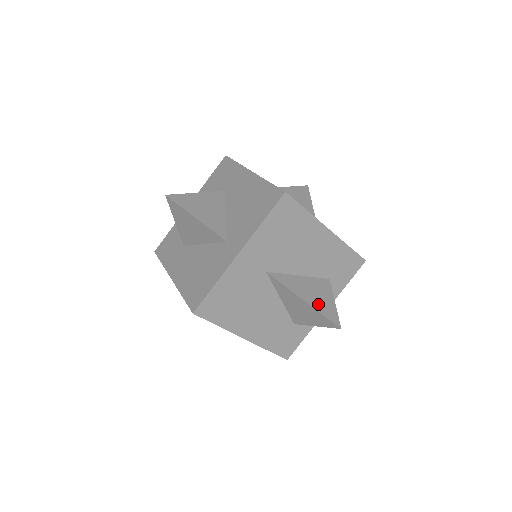
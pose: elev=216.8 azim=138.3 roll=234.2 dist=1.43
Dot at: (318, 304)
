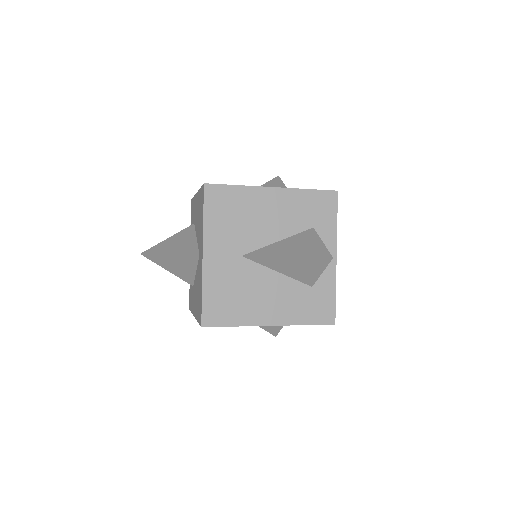
Dot at: (302, 252)
